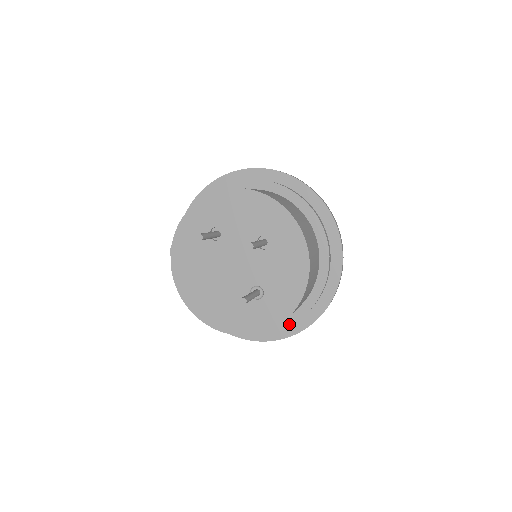
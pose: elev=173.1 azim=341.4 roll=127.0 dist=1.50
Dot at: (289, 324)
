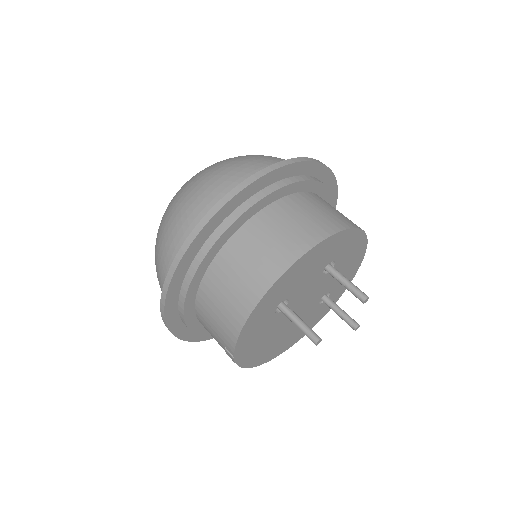
Dot at: occluded
